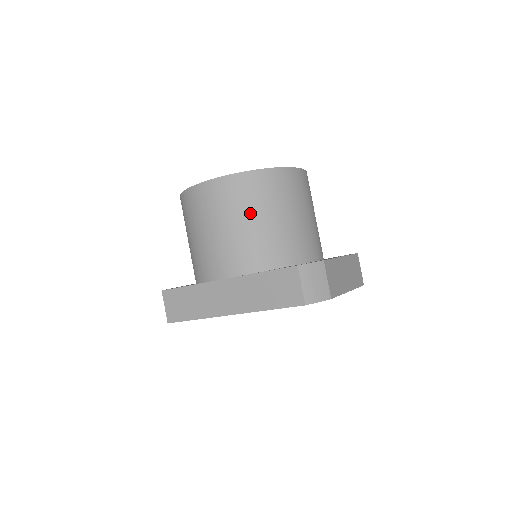
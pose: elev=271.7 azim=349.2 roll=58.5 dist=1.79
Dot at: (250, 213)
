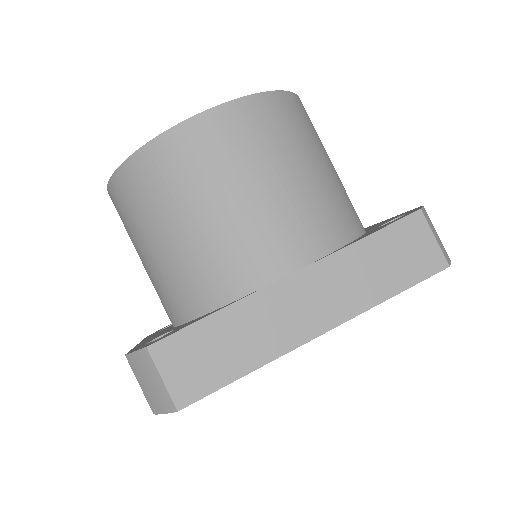
Dot at: (301, 154)
